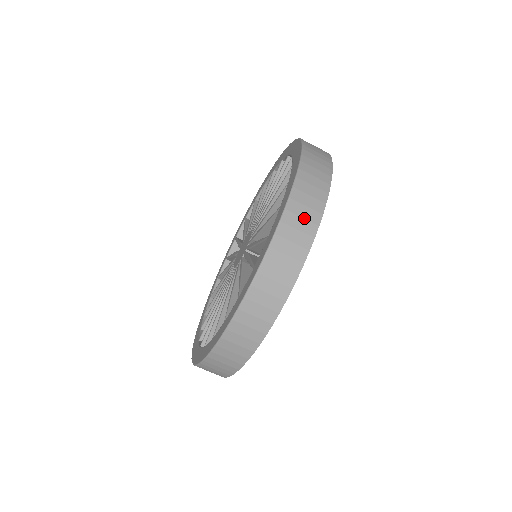
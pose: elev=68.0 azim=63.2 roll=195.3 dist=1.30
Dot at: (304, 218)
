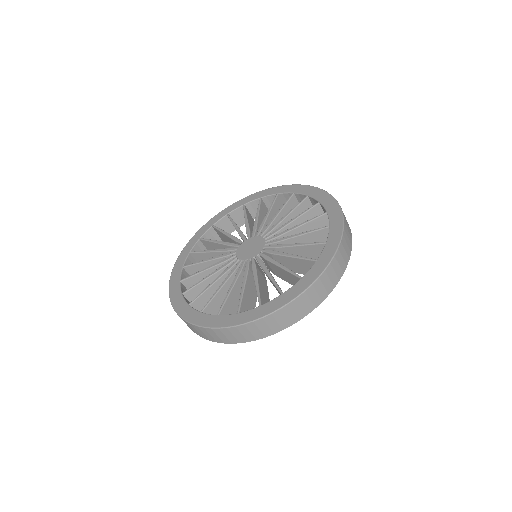
Dot at: (260, 330)
